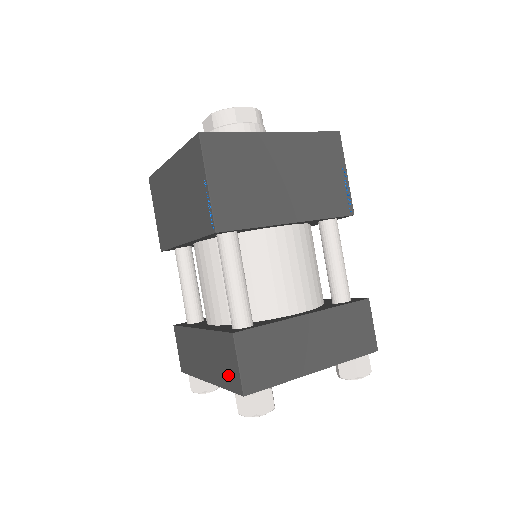
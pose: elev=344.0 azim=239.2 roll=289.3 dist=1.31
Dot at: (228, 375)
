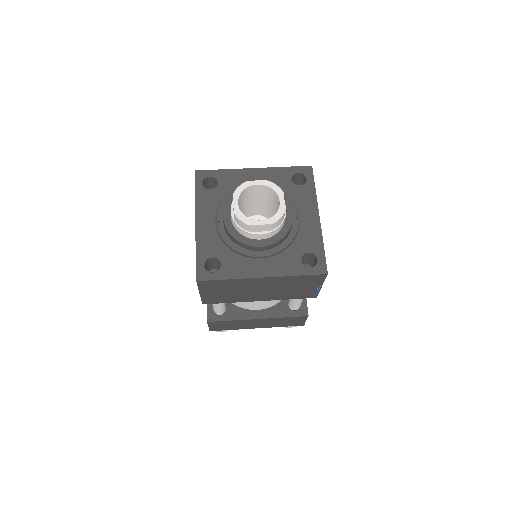
Dot at: occluded
